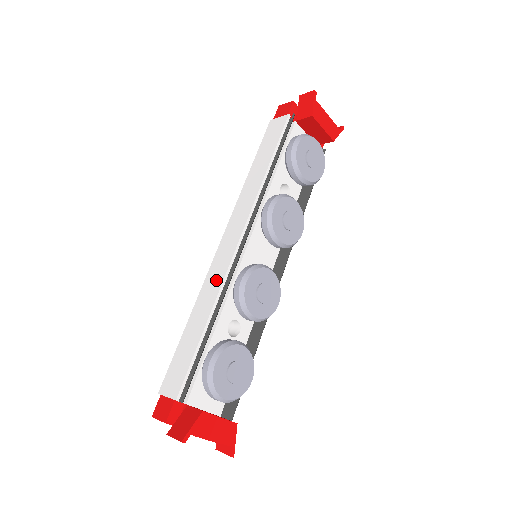
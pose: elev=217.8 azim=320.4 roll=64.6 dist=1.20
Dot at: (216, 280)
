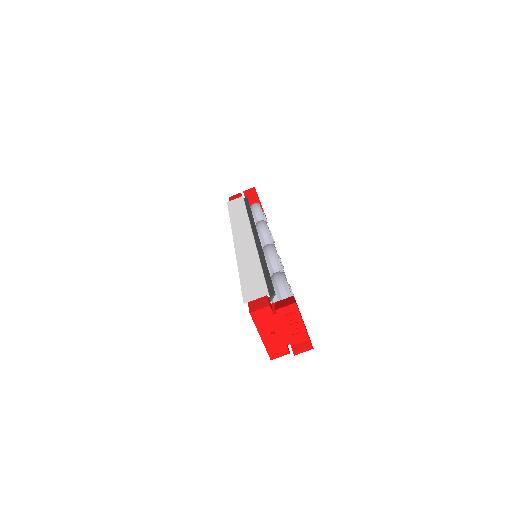
Dot at: (249, 250)
